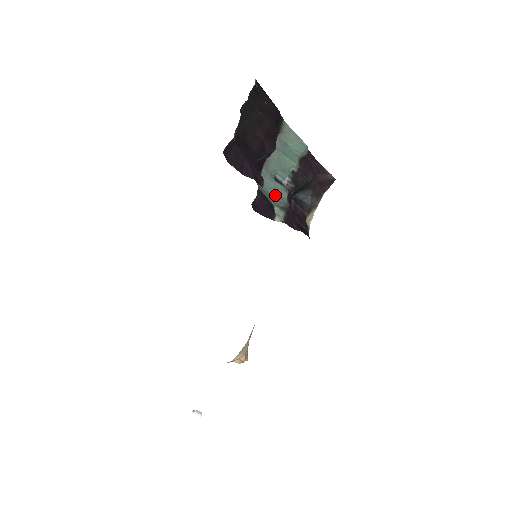
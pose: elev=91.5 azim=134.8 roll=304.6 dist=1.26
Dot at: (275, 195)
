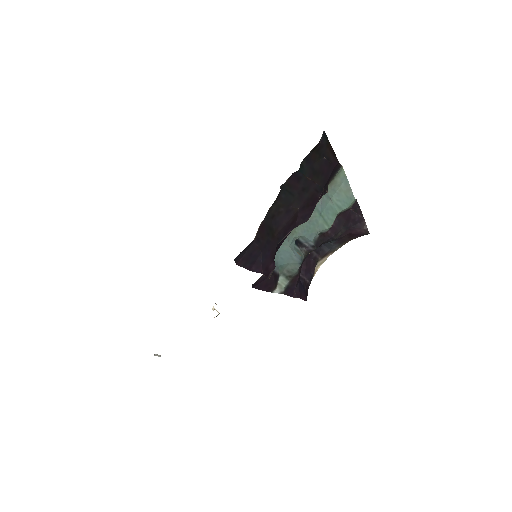
Dot at: (286, 265)
